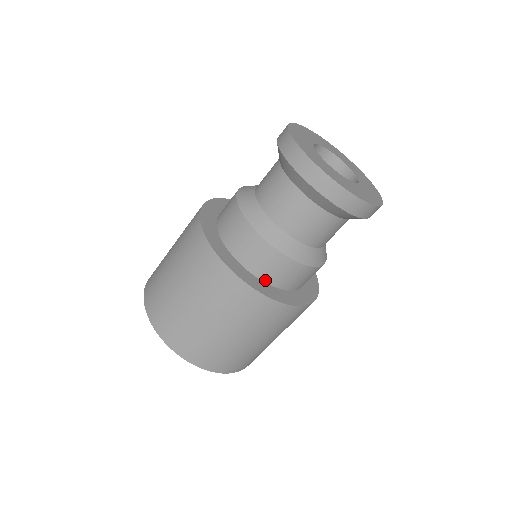
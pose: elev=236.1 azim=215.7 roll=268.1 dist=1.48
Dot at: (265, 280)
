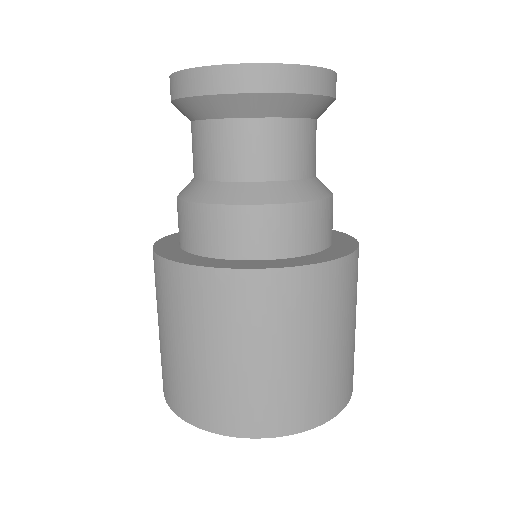
Dot at: (321, 248)
